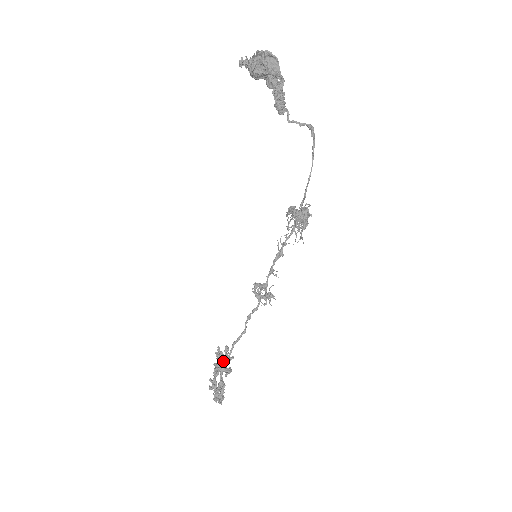
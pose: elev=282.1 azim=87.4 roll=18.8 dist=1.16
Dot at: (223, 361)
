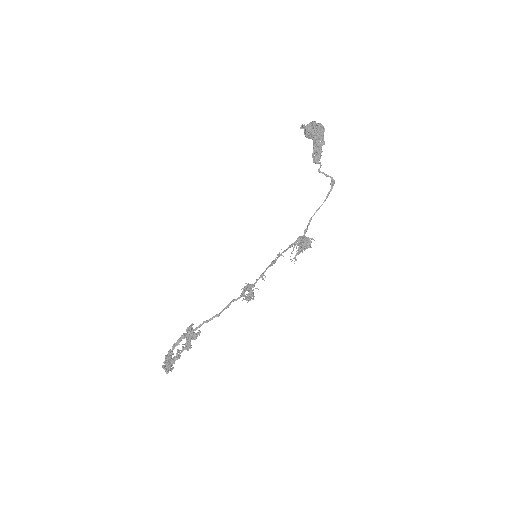
Dot at: (189, 334)
